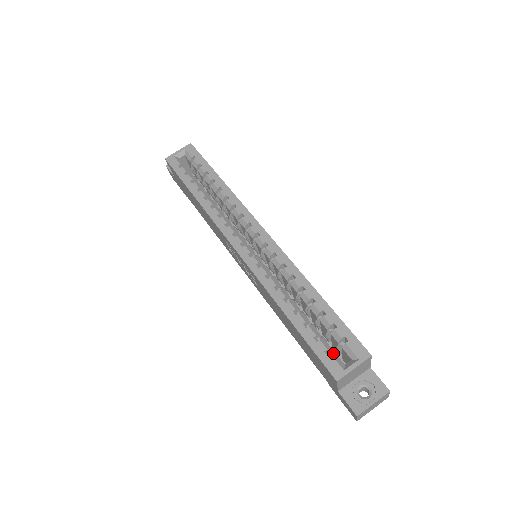
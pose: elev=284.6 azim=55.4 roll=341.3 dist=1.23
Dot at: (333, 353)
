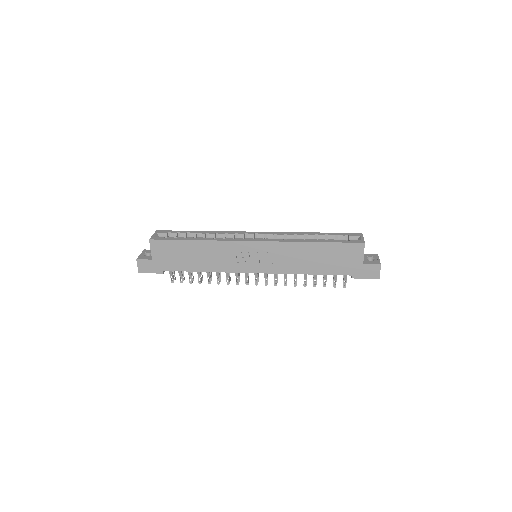
Dot at: (349, 240)
